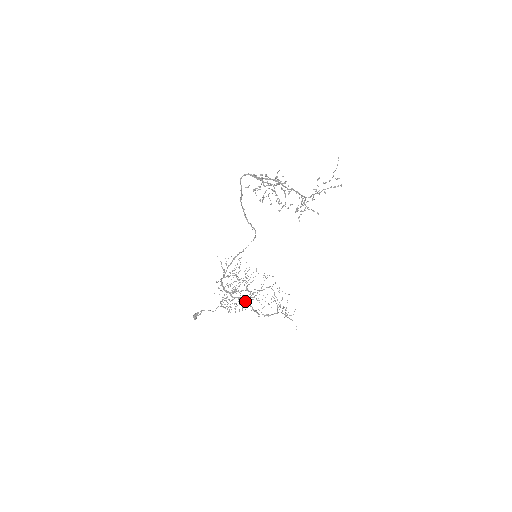
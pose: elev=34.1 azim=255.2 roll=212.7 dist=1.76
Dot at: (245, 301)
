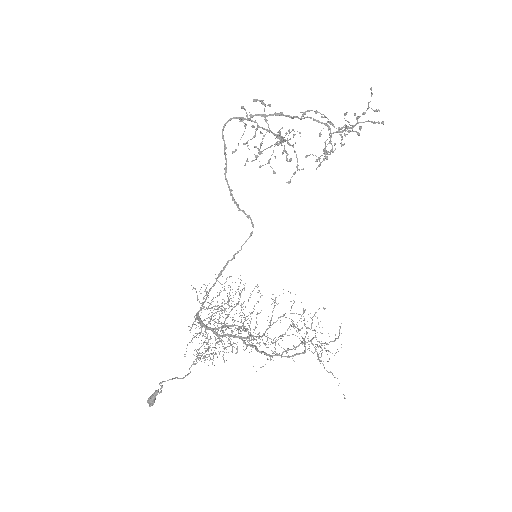
Dot at: (242, 340)
